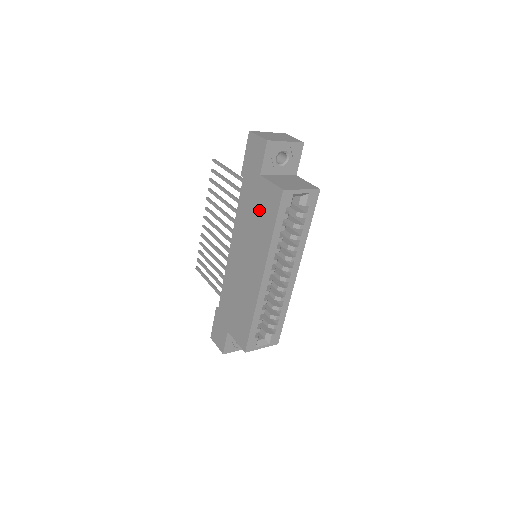
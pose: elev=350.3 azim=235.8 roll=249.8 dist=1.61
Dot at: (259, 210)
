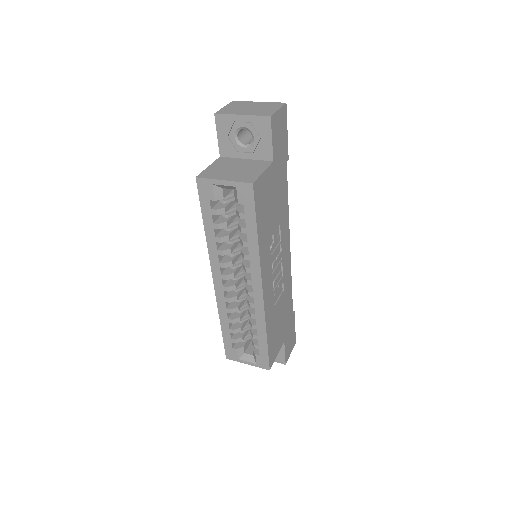
Dot at: occluded
